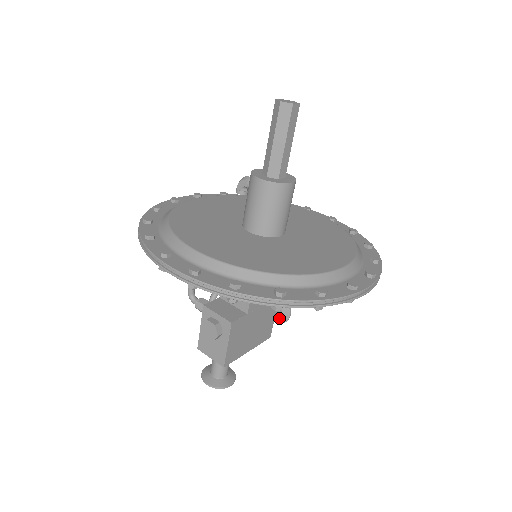
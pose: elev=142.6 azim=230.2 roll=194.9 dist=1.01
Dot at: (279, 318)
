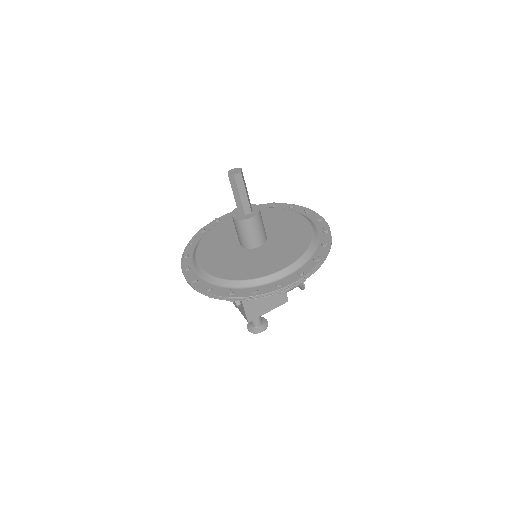
Dot at: (299, 287)
